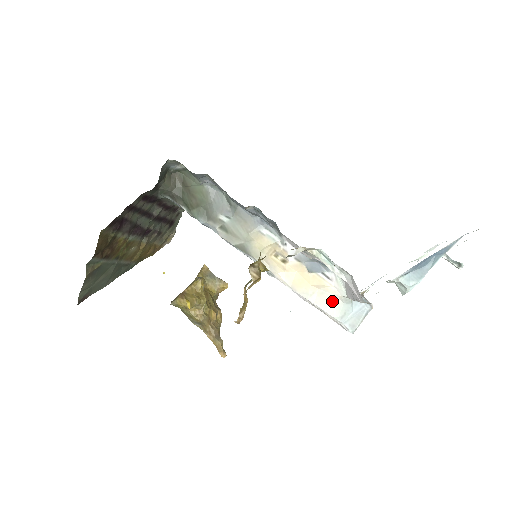
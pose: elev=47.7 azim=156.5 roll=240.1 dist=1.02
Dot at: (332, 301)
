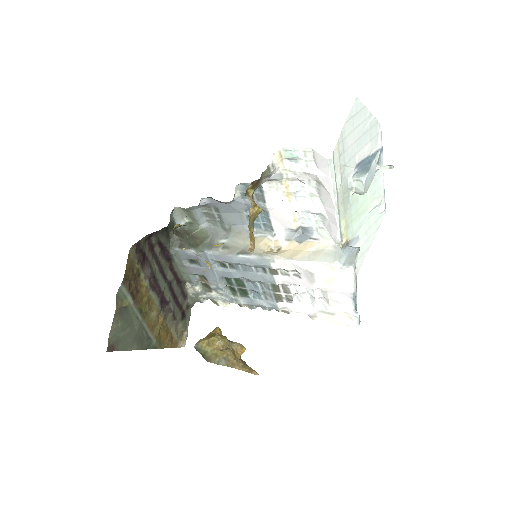
Dot at: (326, 253)
